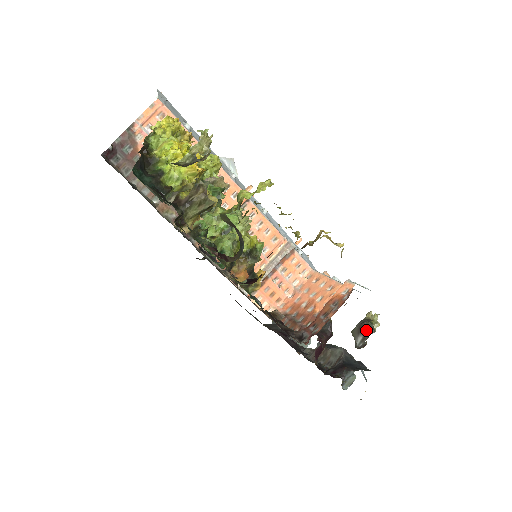
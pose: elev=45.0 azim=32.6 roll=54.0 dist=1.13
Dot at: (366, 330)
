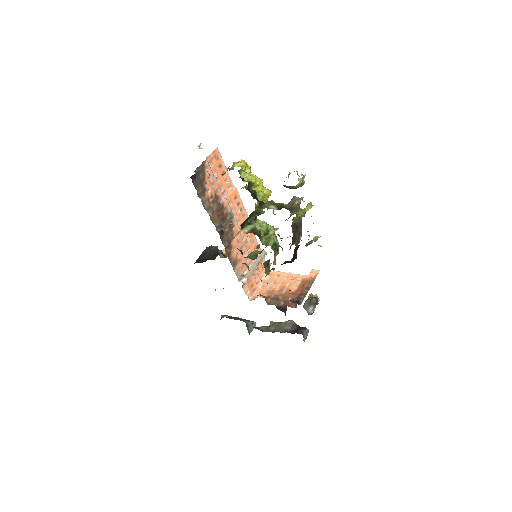
Dot at: (315, 302)
